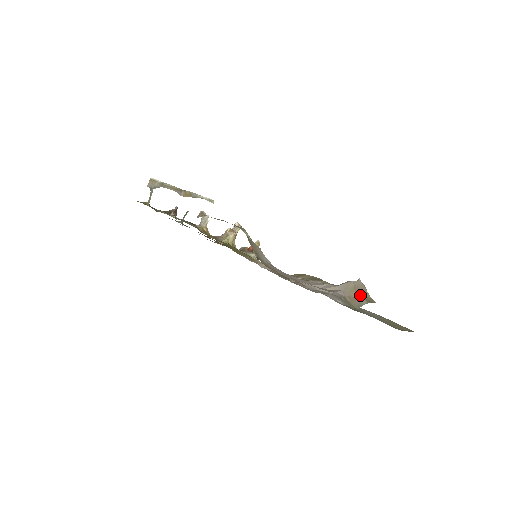
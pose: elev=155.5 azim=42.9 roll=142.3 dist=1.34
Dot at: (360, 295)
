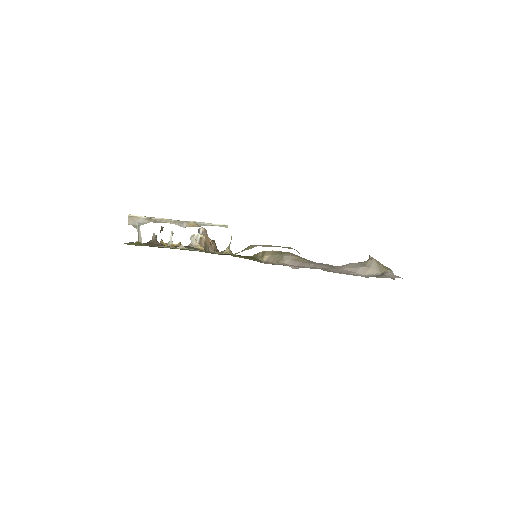
Dot at: (383, 267)
